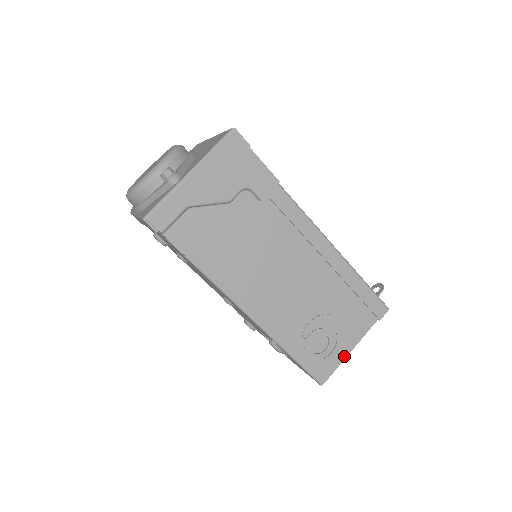
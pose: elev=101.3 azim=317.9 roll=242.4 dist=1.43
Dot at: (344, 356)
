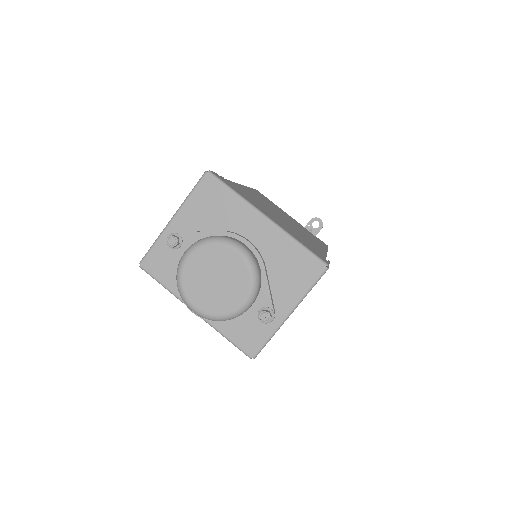
Dot at: occluded
